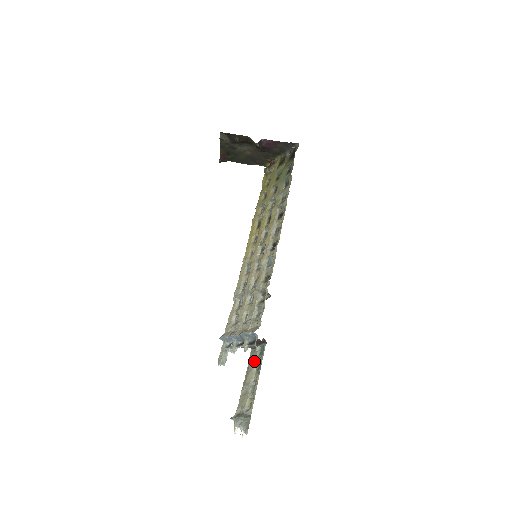
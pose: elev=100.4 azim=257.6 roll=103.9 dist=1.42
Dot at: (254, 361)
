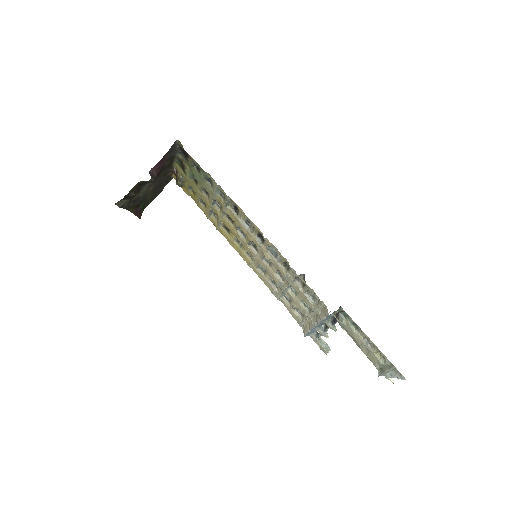
Dot at: (347, 325)
